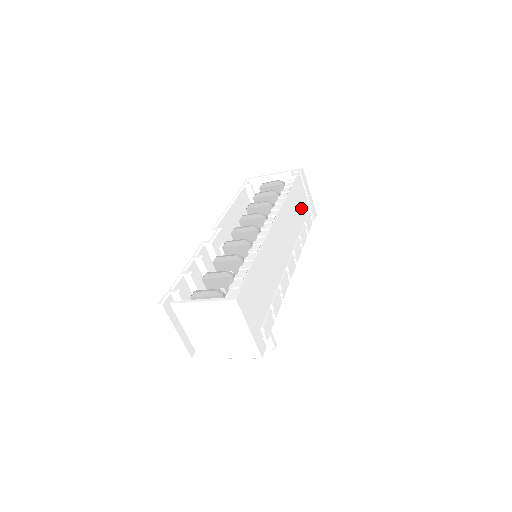
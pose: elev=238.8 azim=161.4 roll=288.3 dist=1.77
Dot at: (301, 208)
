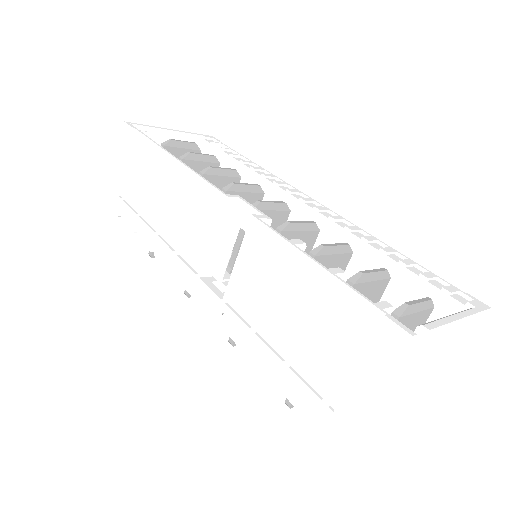
Dot at: occluded
